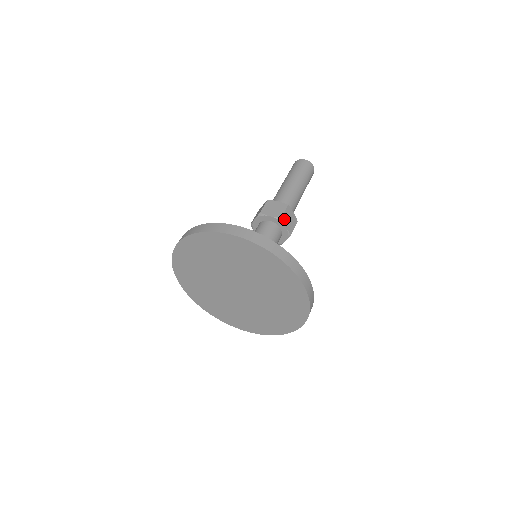
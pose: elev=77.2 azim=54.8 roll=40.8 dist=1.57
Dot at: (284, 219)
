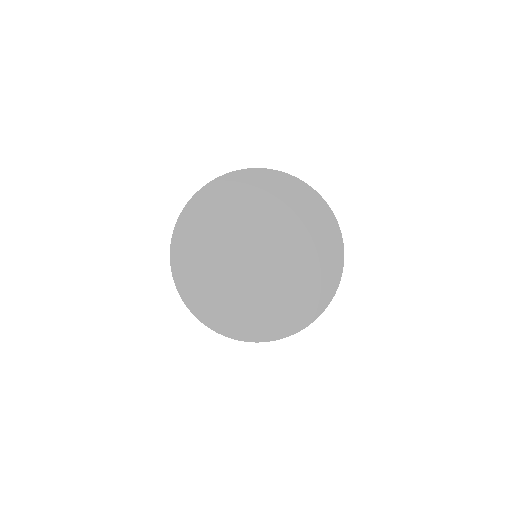
Dot at: occluded
